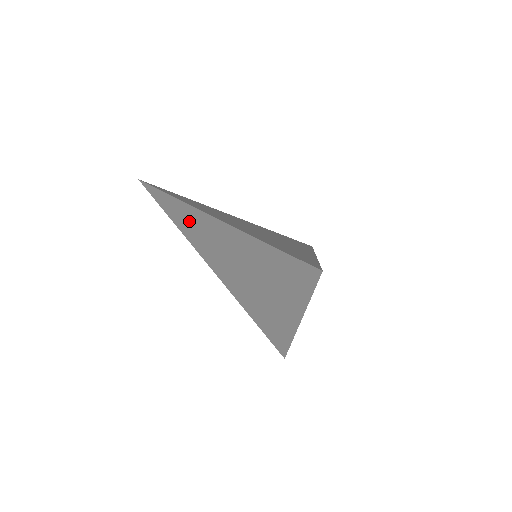
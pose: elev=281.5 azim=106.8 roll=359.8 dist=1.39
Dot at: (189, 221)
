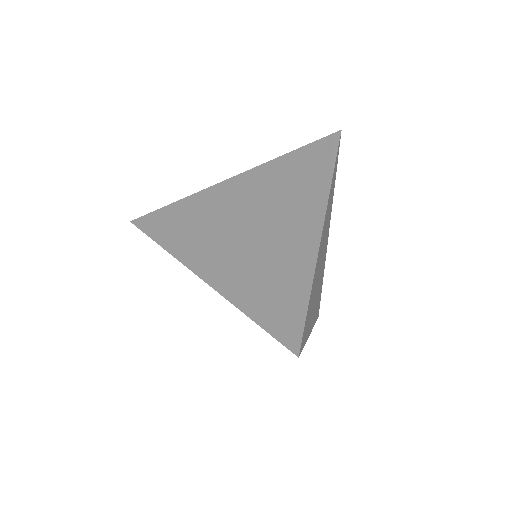
Dot at: (182, 223)
